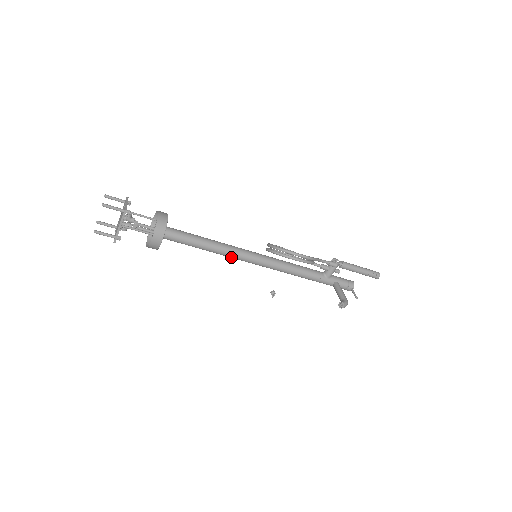
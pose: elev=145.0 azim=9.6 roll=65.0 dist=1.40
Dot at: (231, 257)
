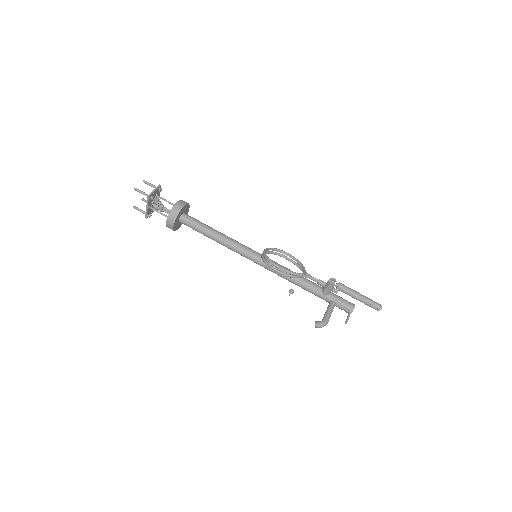
Dot at: (234, 251)
